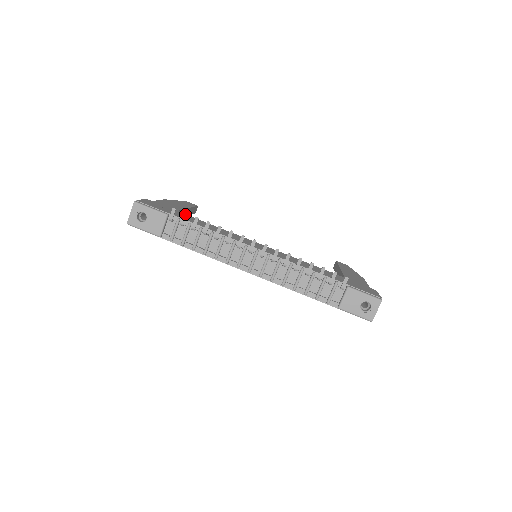
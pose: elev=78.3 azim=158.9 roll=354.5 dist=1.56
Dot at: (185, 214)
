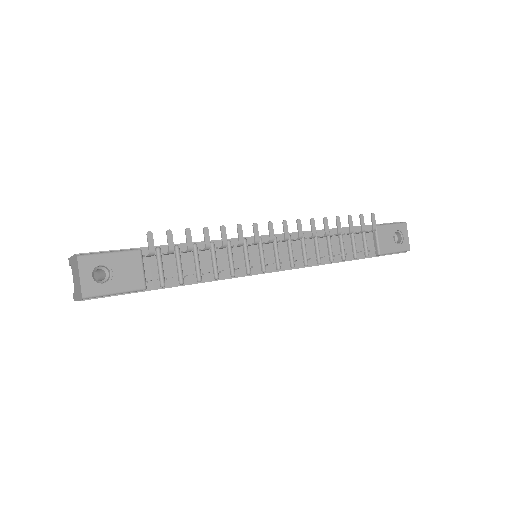
Dot at: (169, 233)
